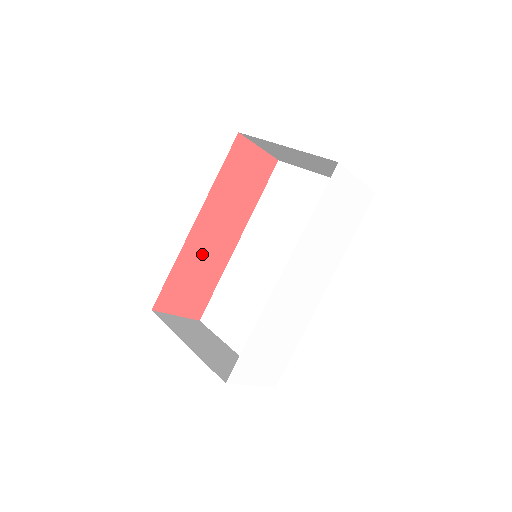
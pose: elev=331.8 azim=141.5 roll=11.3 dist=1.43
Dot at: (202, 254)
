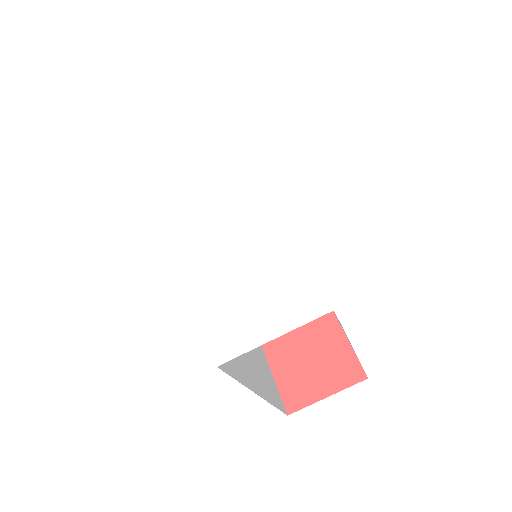
Dot at: occluded
